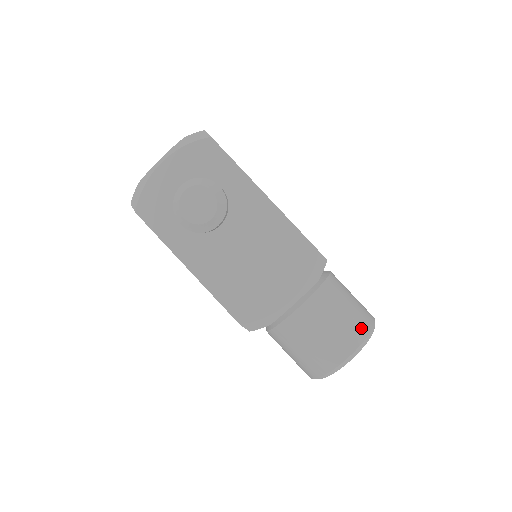
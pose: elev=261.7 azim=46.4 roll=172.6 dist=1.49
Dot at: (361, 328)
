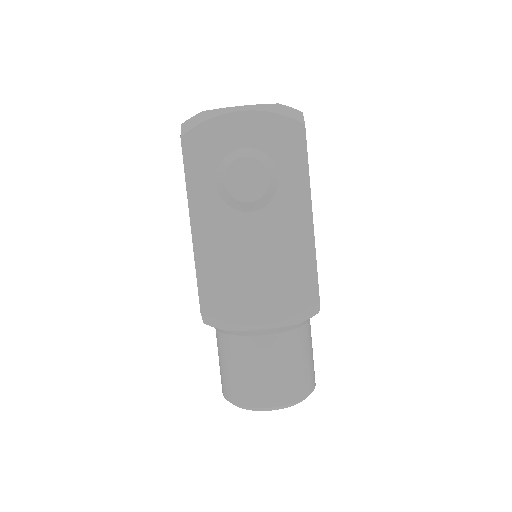
Dot at: (302, 389)
